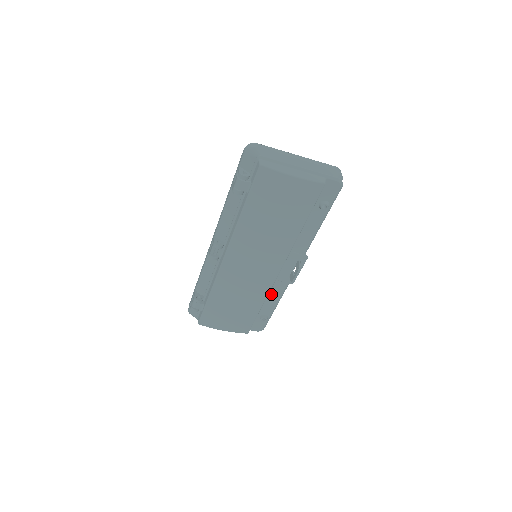
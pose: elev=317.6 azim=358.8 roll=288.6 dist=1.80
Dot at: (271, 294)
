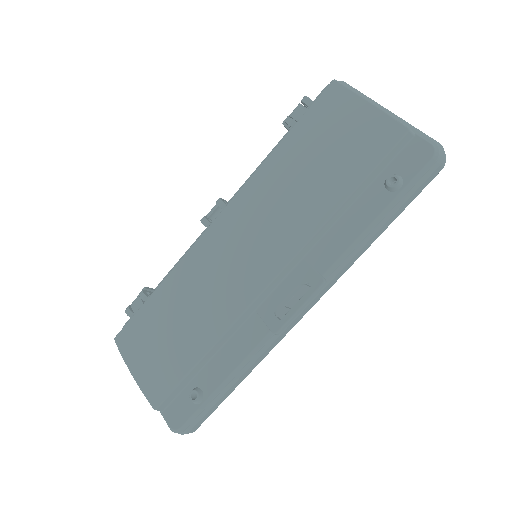
Dot at: (235, 343)
